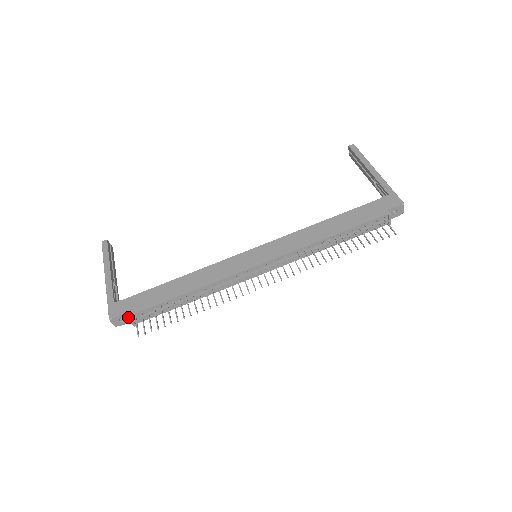
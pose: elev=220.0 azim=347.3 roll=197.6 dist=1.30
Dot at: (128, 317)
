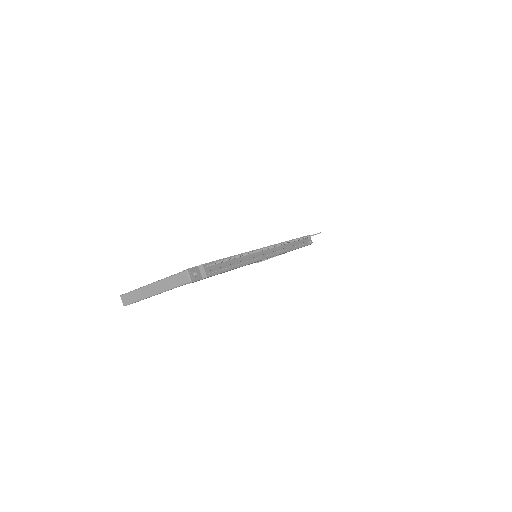
Dot at: (203, 264)
